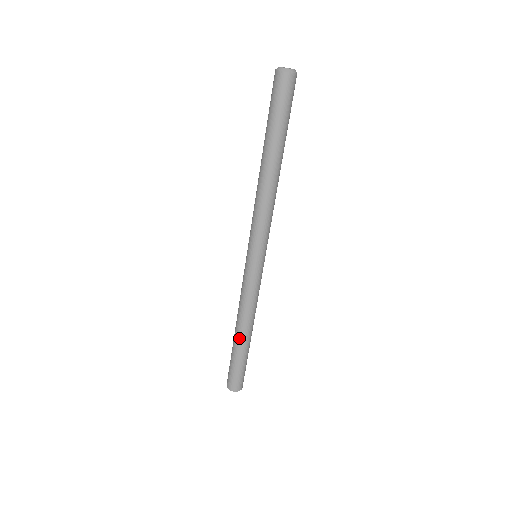
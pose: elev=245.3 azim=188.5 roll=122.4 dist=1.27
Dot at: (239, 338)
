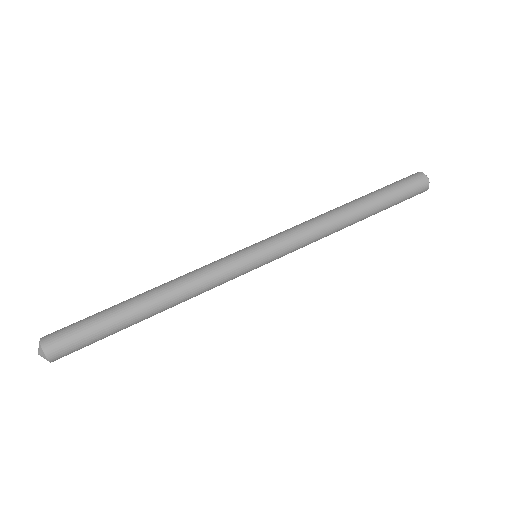
Dot at: (144, 303)
